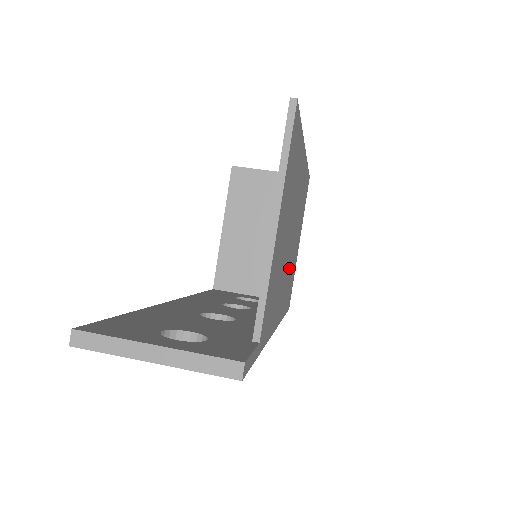
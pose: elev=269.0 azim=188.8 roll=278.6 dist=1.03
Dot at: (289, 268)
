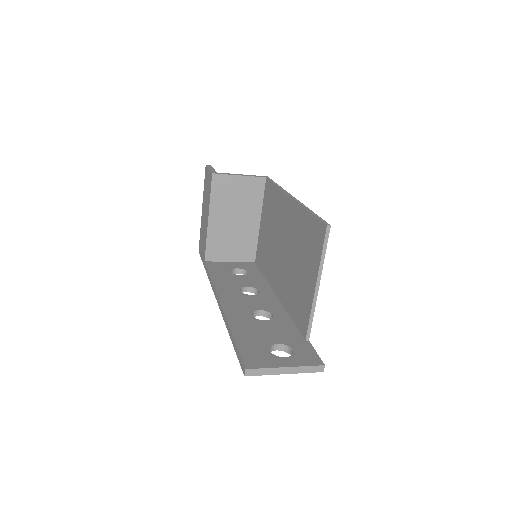
Dot at: occluded
